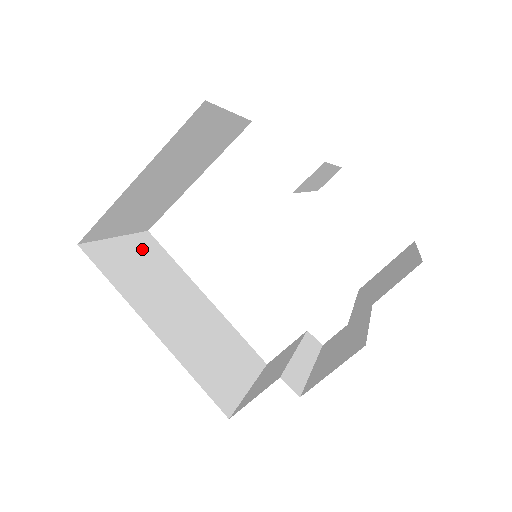
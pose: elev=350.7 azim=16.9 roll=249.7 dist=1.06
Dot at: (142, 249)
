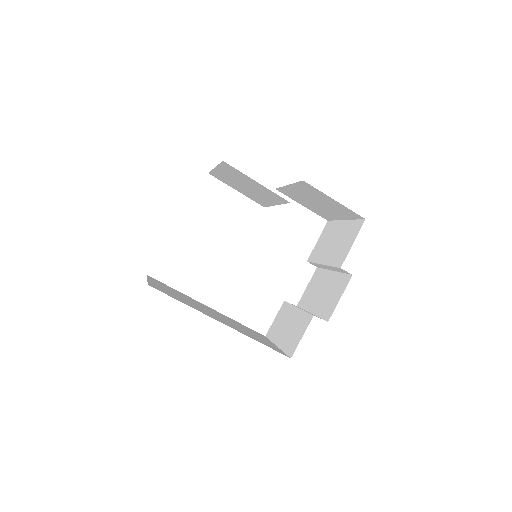
Dot at: (161, 285)
